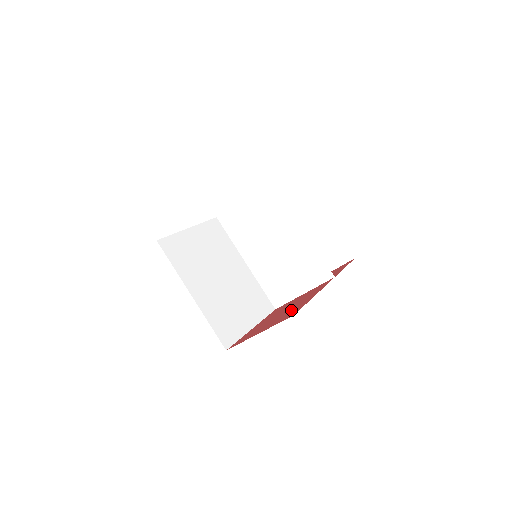
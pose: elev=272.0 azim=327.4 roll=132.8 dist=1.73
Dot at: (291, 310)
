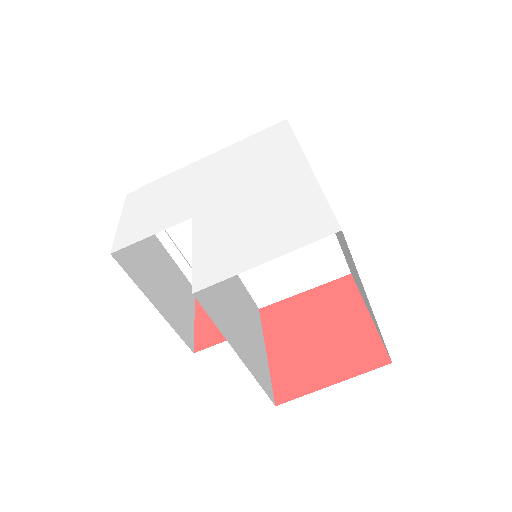
Dot at: (349, 339)
